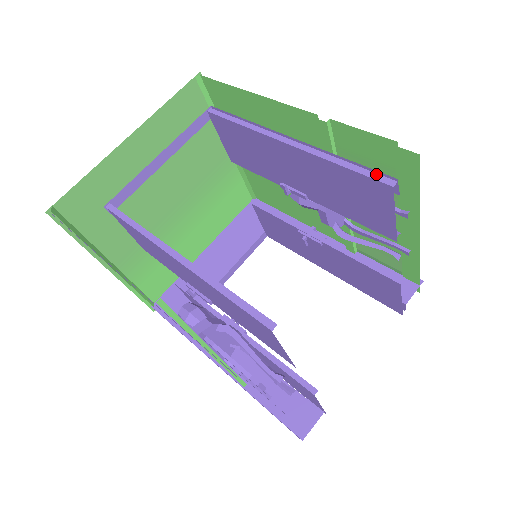
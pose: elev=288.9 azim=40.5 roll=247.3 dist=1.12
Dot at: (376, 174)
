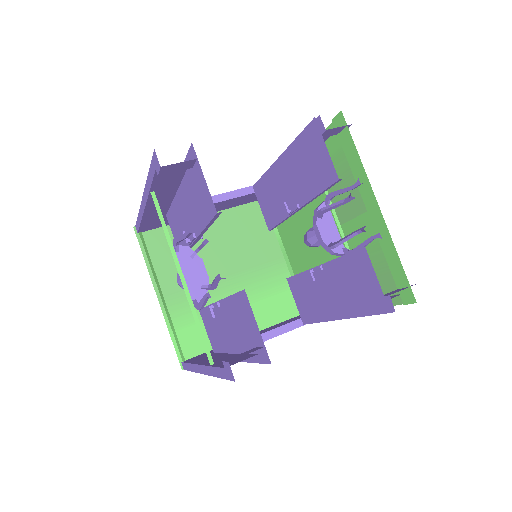
Dot at: occluded
